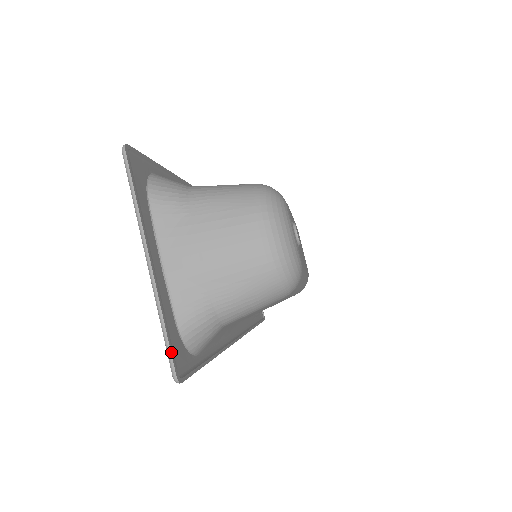
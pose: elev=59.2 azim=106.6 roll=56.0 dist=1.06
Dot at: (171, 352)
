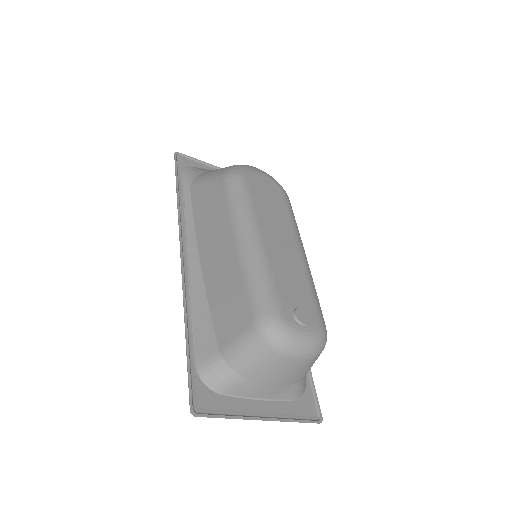
Dot at: (309, 422)
